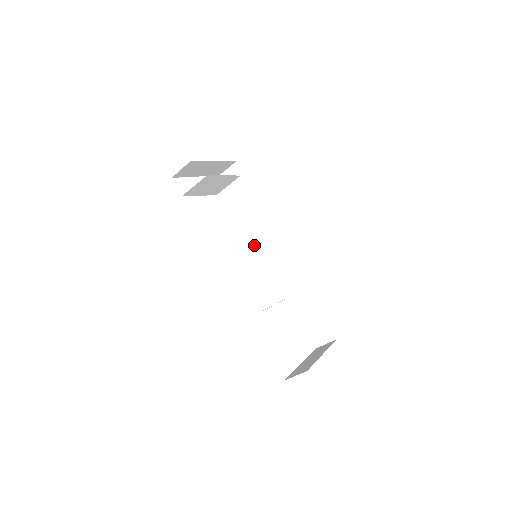
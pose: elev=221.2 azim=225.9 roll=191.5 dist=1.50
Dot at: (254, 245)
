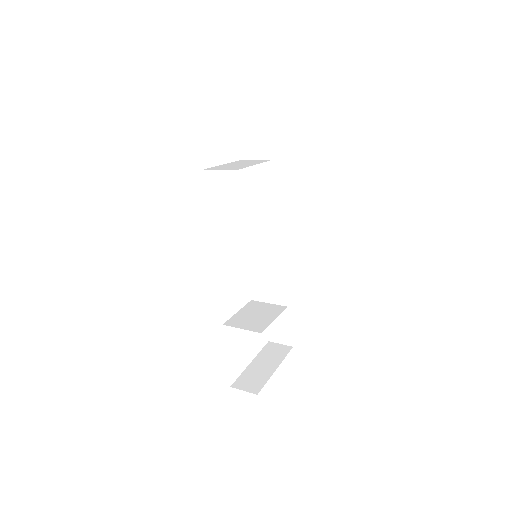
Dot at: (258, 237)
